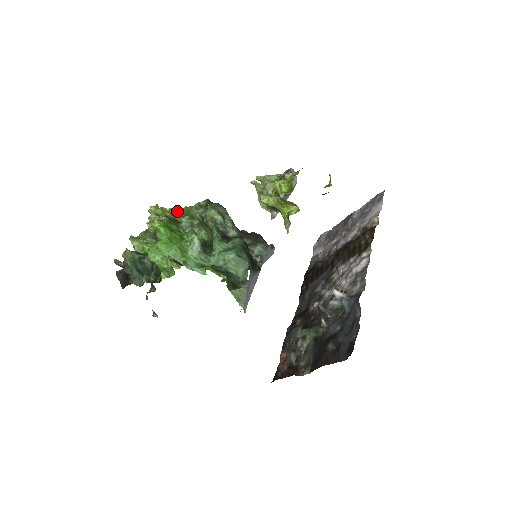
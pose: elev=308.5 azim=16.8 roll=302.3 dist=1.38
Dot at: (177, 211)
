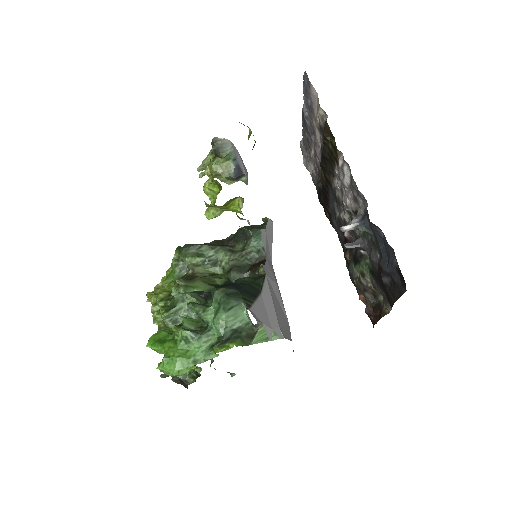
Dot at: (167, 279)
